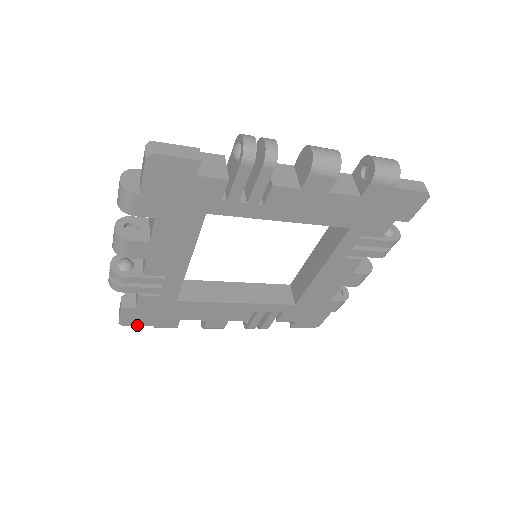
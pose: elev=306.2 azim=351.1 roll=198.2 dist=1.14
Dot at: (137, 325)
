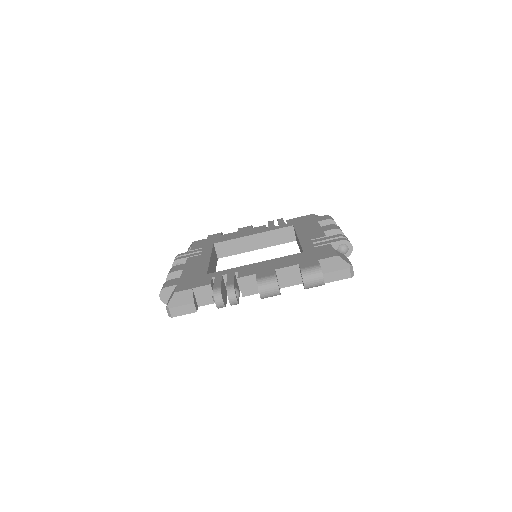
Dot at: occluded
